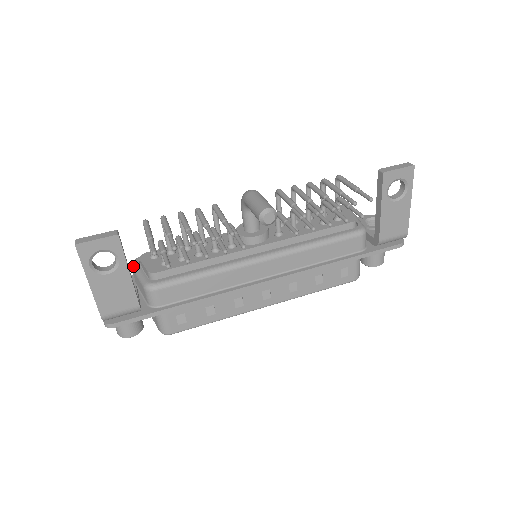
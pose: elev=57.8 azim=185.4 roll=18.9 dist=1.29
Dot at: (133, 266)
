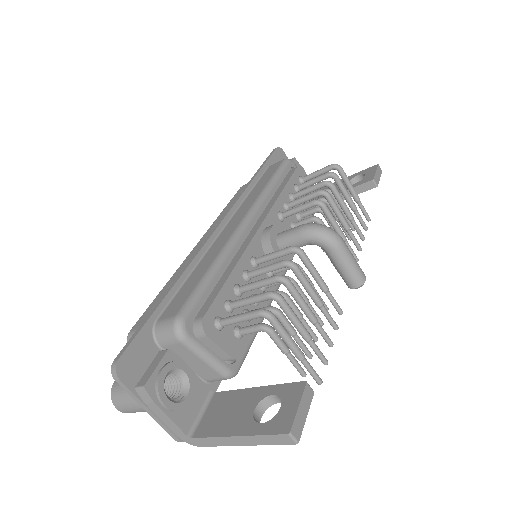
Dot at: (190, 344)
